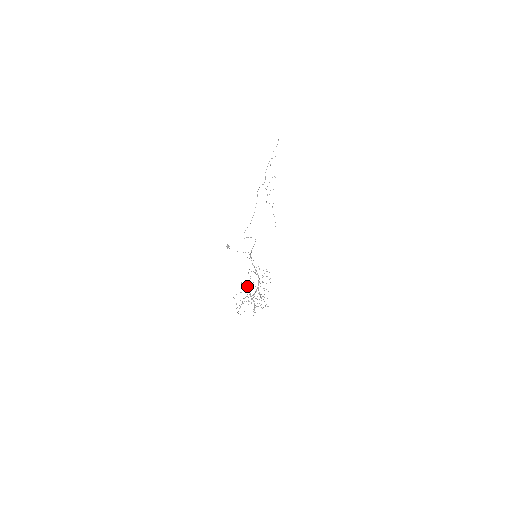
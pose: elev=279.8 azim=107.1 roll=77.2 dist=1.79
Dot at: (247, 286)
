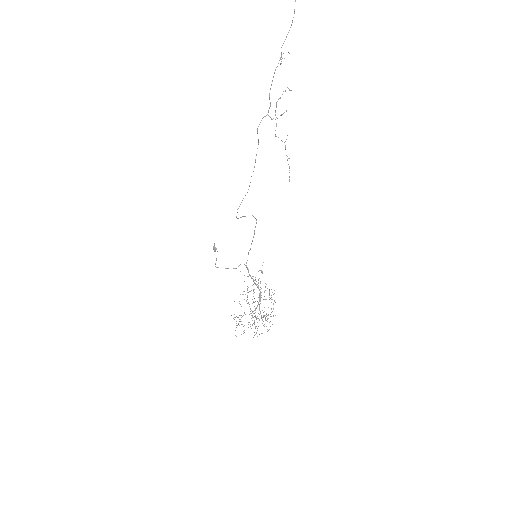
Dot at: occluded
